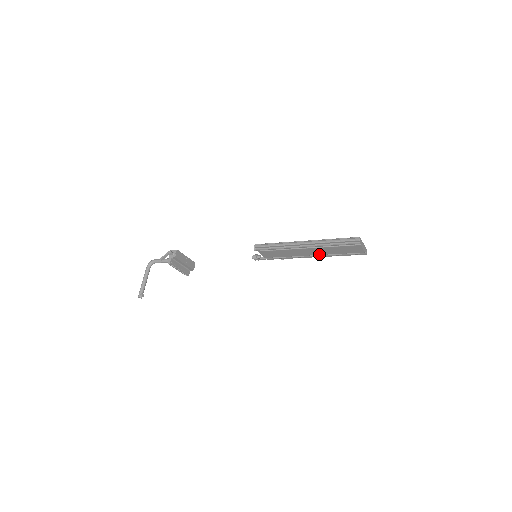
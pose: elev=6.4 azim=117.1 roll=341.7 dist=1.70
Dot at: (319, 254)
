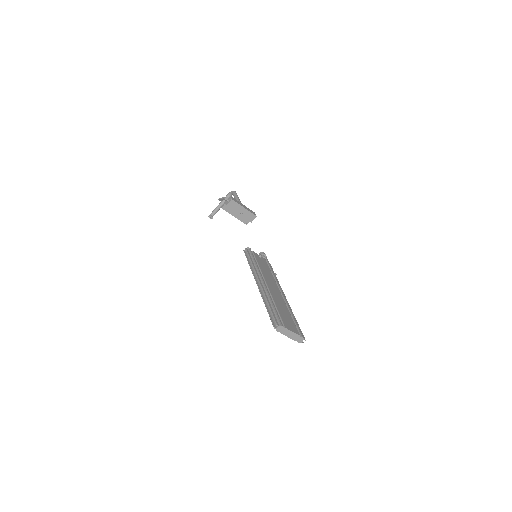
Dot at: occluded
